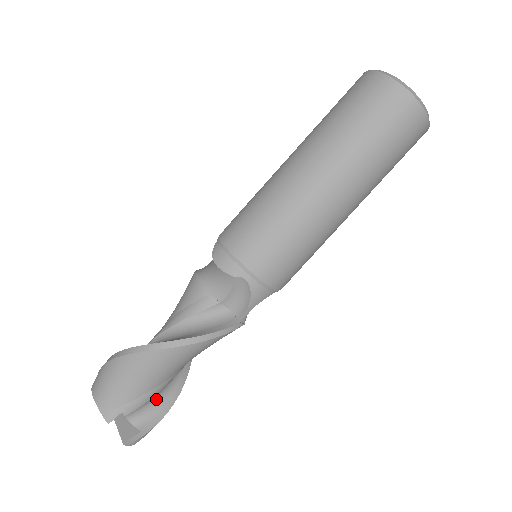
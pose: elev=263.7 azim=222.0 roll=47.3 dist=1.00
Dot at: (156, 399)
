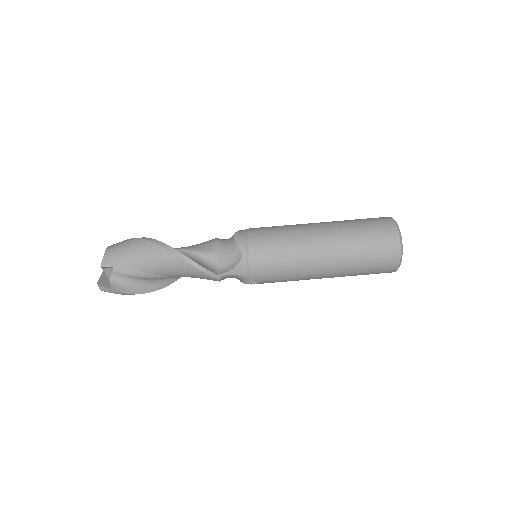
Dot at: (134, 281)
